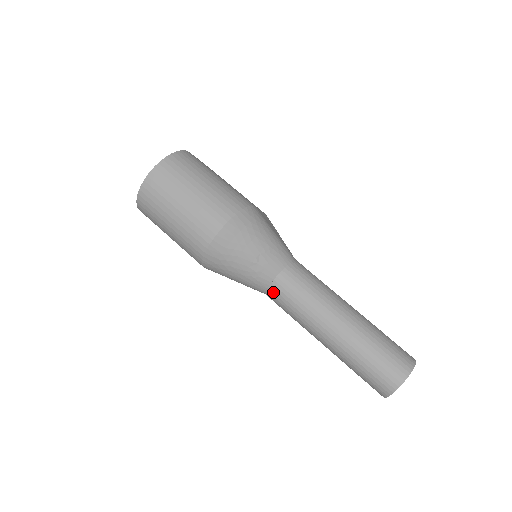
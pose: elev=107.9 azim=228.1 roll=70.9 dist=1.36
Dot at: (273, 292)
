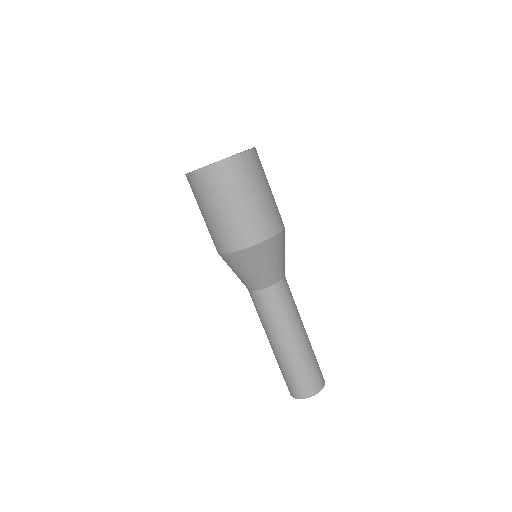
Dot at: (259, 295)
